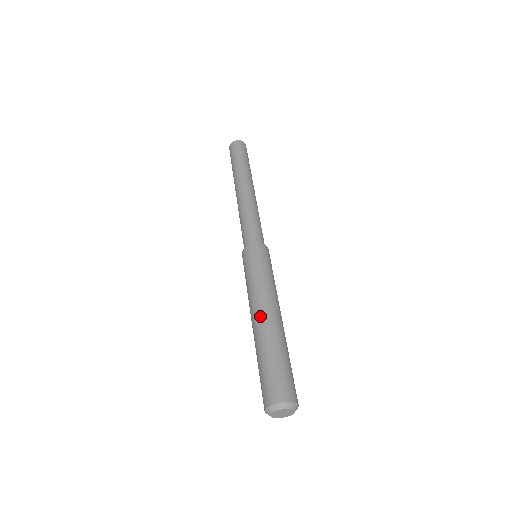
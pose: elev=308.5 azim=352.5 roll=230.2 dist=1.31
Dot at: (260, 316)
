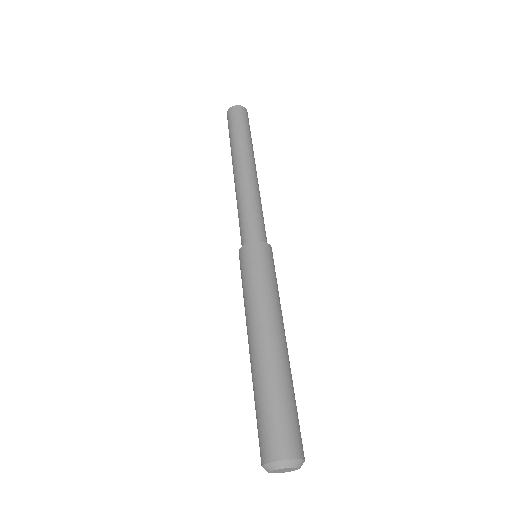
Dot at: (271, 337)
